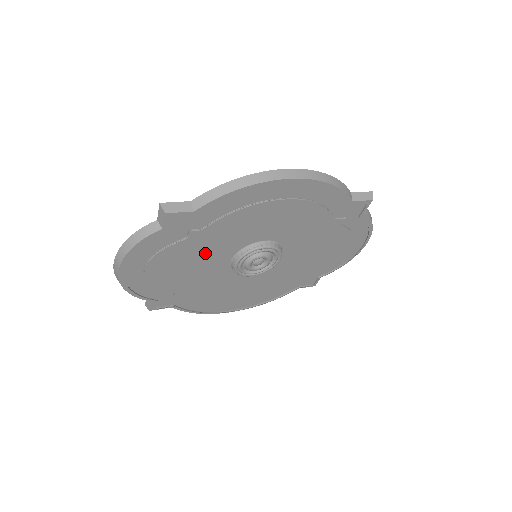
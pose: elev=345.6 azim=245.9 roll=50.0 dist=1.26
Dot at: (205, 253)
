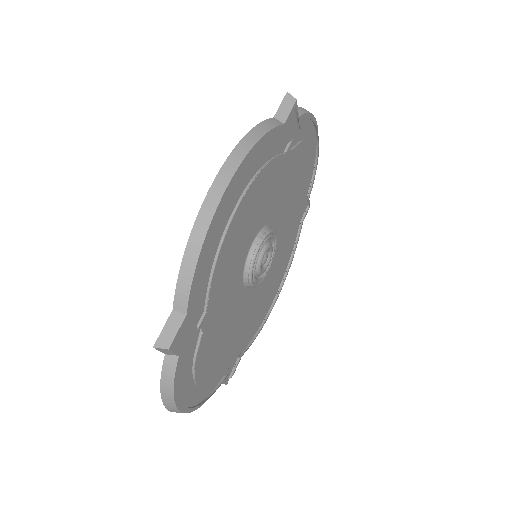
Dot at: (223, 313)
